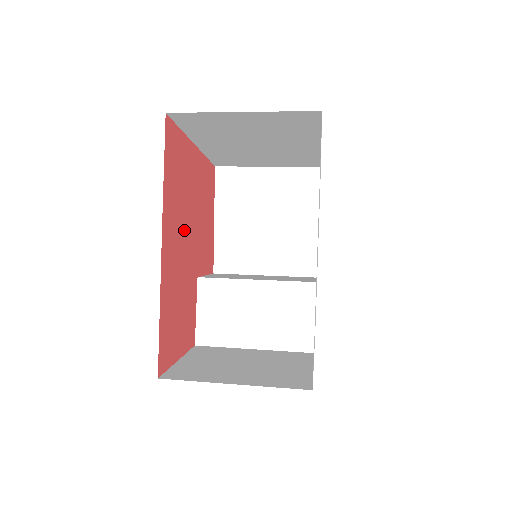
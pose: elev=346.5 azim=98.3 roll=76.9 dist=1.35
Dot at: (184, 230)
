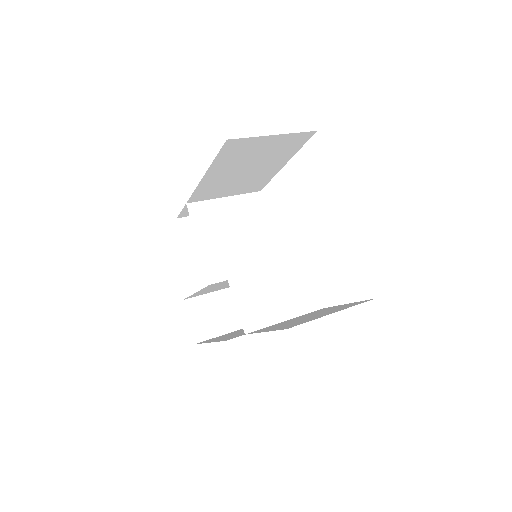
Dot at: occluded
